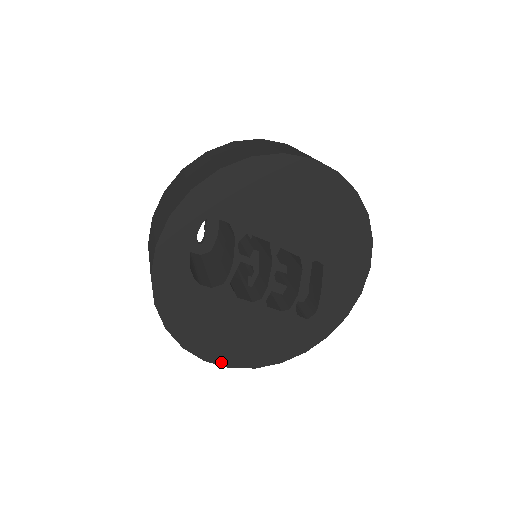
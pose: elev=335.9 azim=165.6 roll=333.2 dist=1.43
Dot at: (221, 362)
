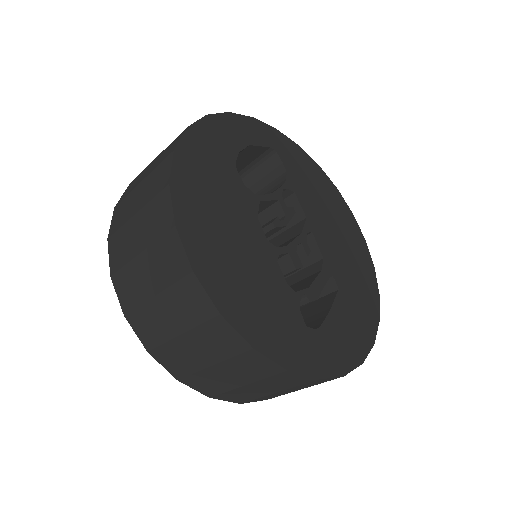
Dot at: (191, 252)
